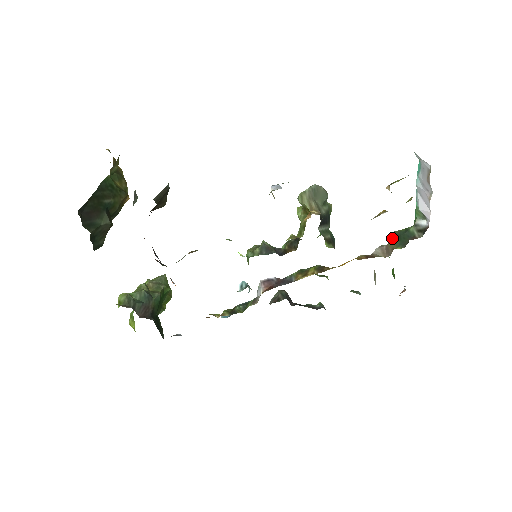
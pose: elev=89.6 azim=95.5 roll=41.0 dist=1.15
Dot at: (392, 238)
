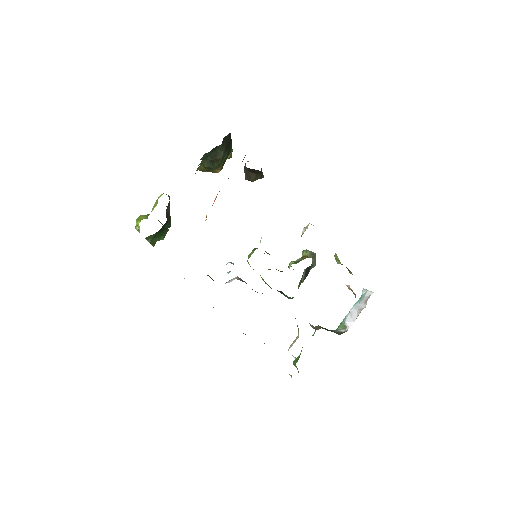
Dot at: (320, 326)
